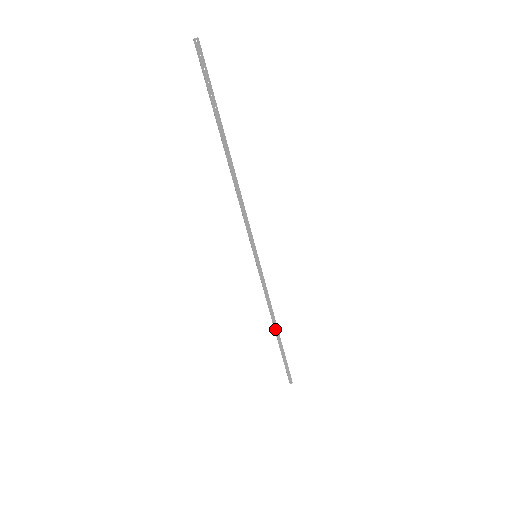
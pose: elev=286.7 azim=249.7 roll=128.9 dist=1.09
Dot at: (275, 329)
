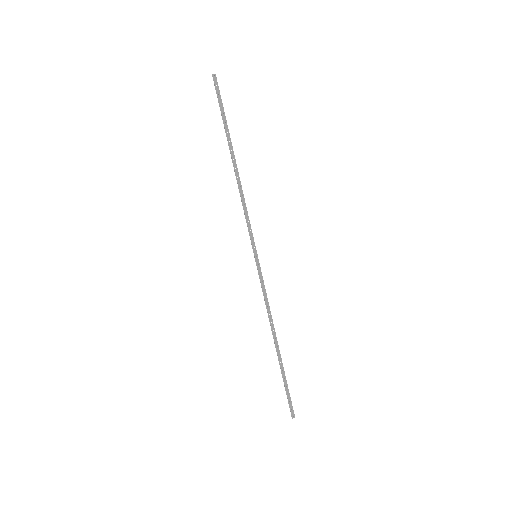
Dot at: (275, 341)
